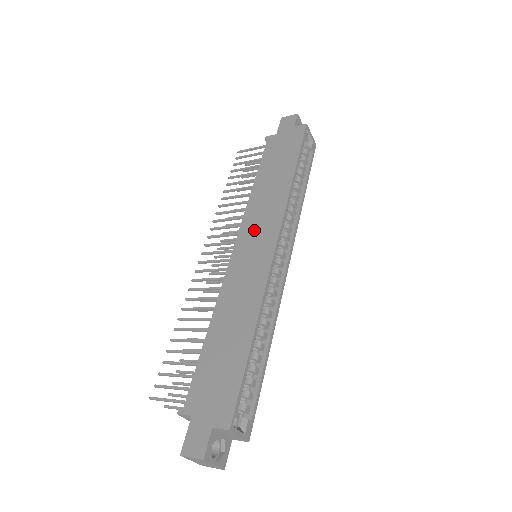
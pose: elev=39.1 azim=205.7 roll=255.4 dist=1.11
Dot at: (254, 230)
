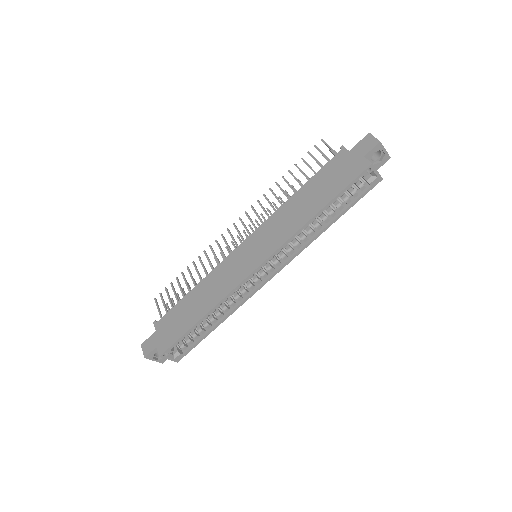
Dot at: (260, 240)
